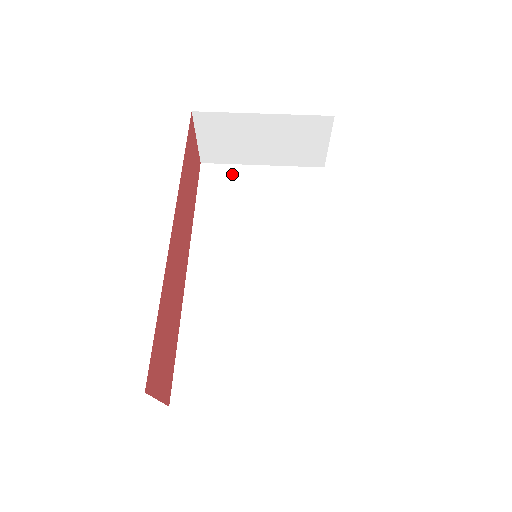
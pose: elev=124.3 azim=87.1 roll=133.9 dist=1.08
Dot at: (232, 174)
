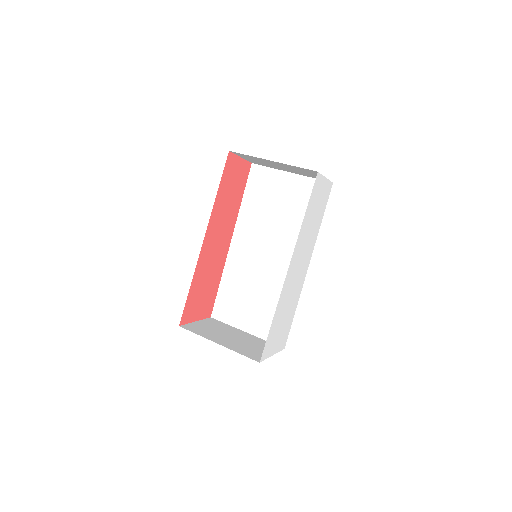
Dot at: (269, 176)
